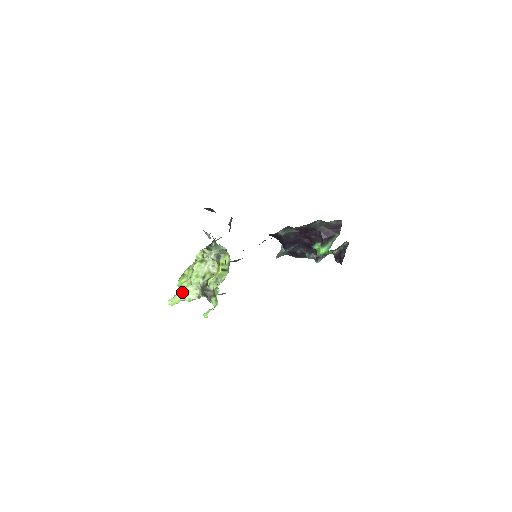
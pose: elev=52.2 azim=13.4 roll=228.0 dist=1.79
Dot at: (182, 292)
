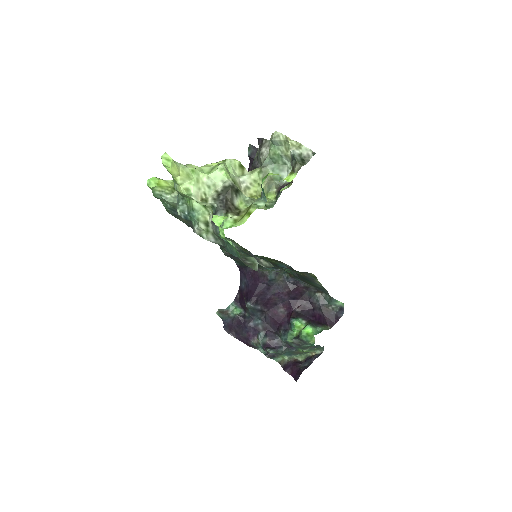
Dot at: (188, 168)
